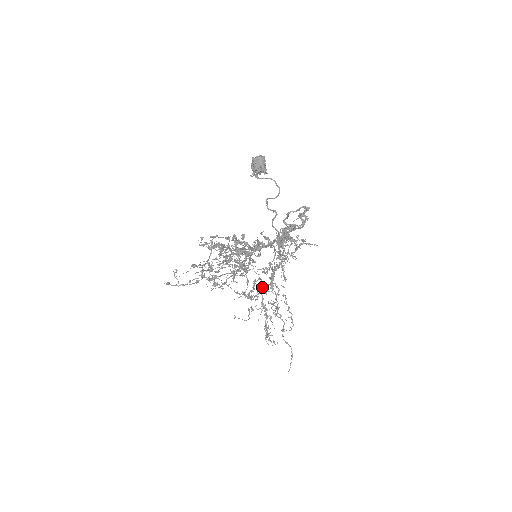
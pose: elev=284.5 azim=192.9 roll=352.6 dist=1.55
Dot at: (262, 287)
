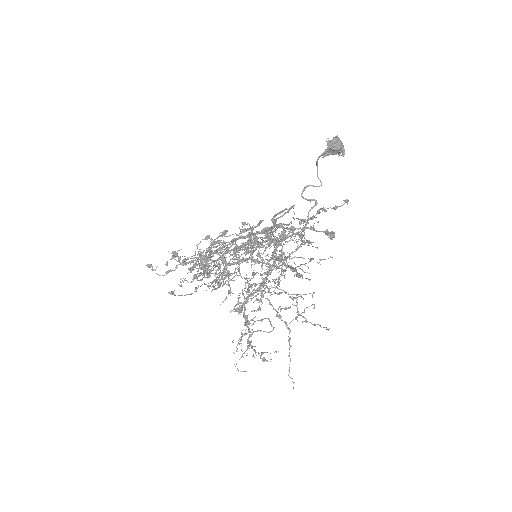
Dot at: (248, 296)
